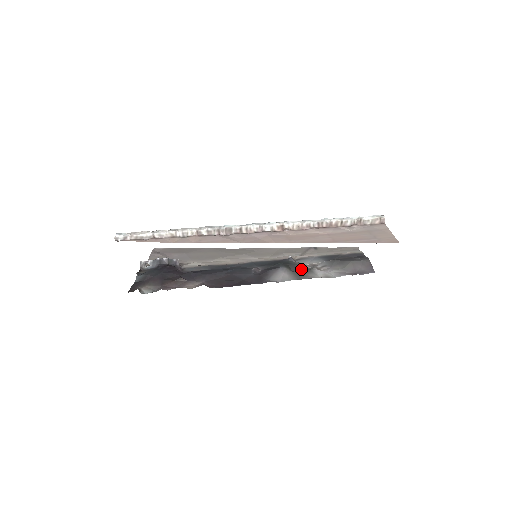
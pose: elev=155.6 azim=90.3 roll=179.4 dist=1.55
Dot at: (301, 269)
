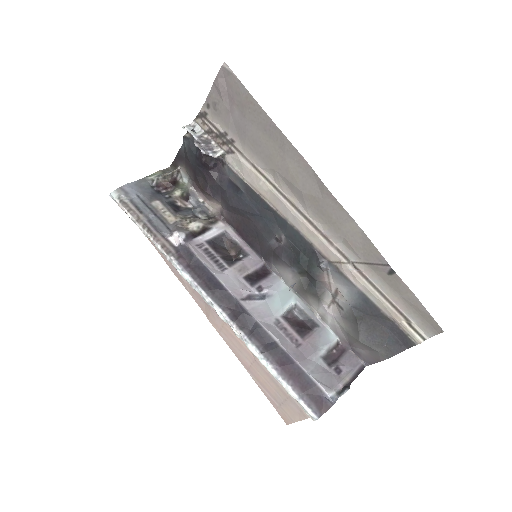
Dot at: (314, 286)
